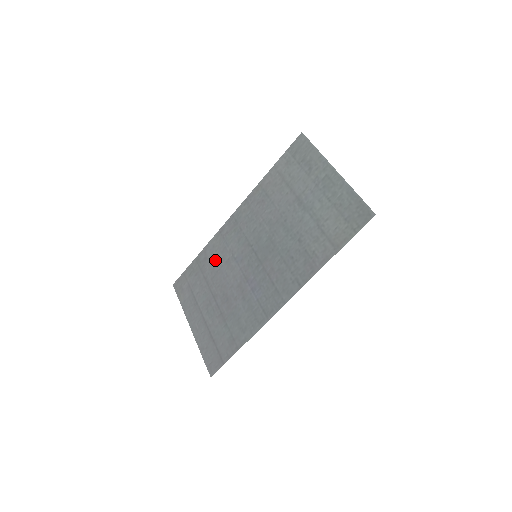
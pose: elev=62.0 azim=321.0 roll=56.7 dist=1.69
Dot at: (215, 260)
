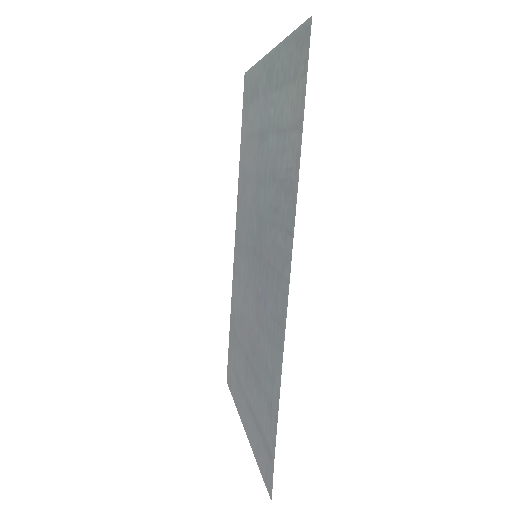
Dot at: (238, 308)
